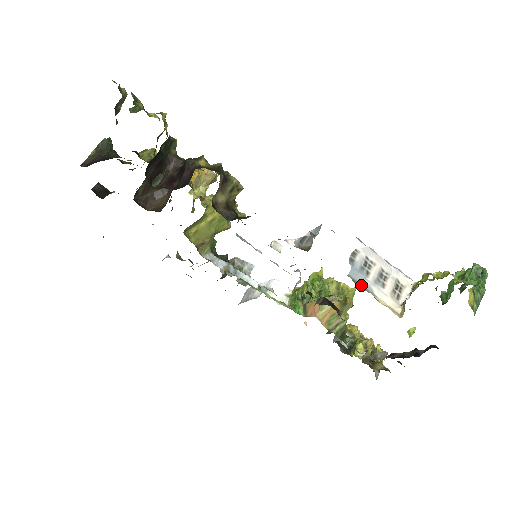
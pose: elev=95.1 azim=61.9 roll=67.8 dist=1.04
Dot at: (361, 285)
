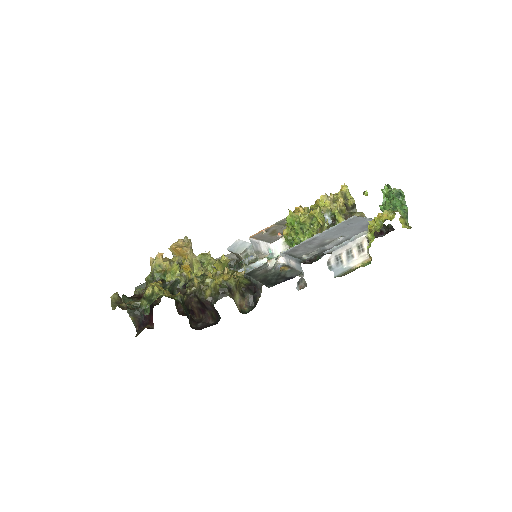
Dot at: (343, 272)
